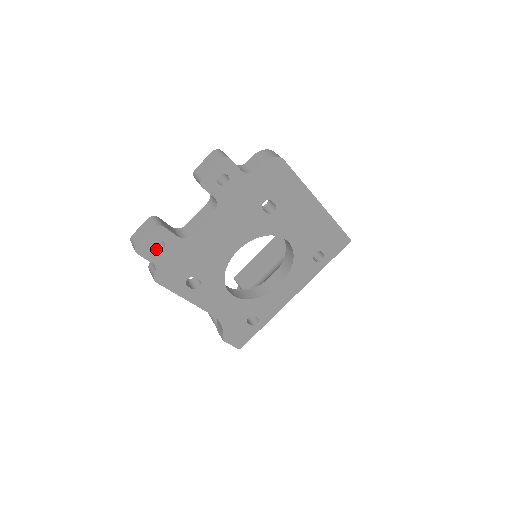
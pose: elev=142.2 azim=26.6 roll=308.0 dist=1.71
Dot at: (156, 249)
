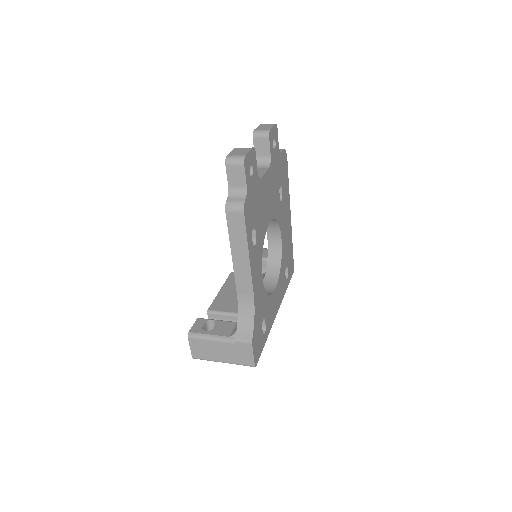
Dot at: occluded
